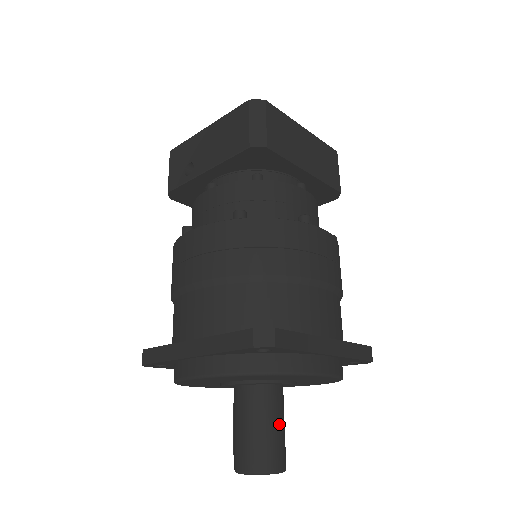
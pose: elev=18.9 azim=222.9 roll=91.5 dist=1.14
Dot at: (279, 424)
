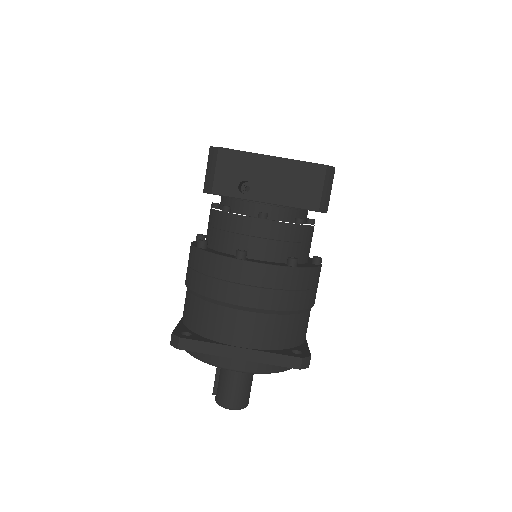
Dot at: occluded
